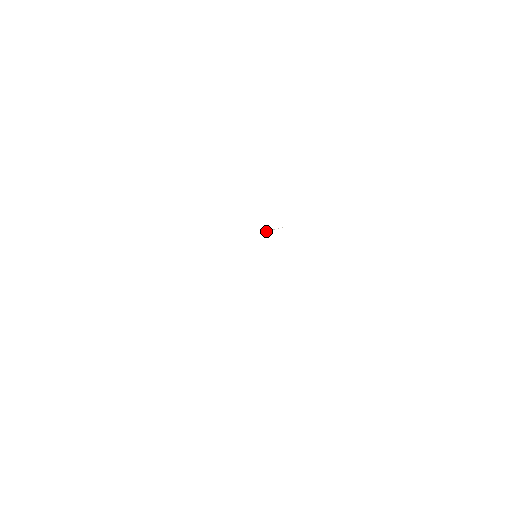
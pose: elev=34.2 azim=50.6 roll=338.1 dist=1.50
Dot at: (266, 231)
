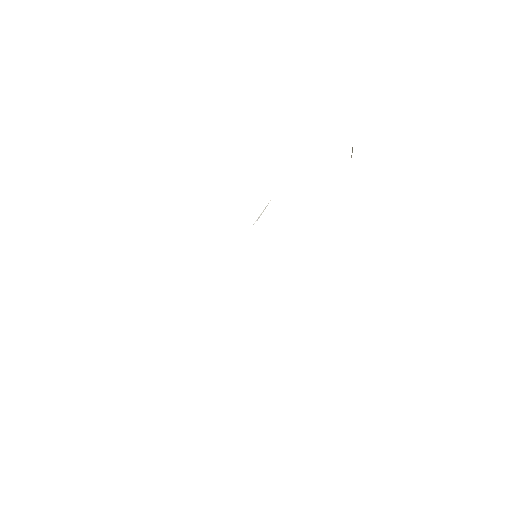
Dot at: (257, 220)
